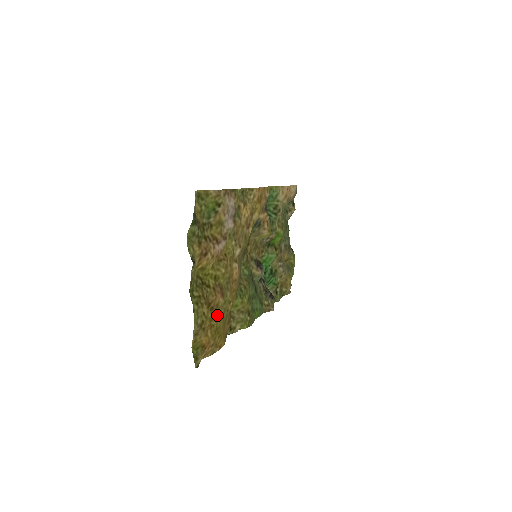
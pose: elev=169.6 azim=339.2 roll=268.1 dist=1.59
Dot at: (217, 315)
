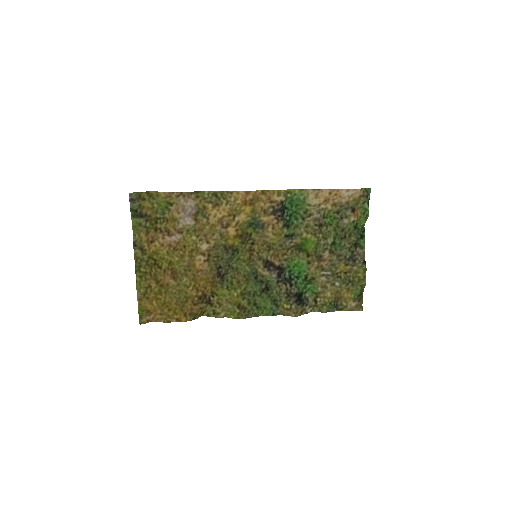
Dot at: (166, 292)
